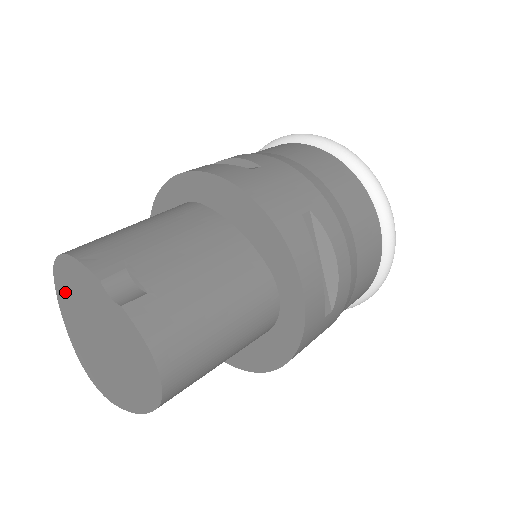
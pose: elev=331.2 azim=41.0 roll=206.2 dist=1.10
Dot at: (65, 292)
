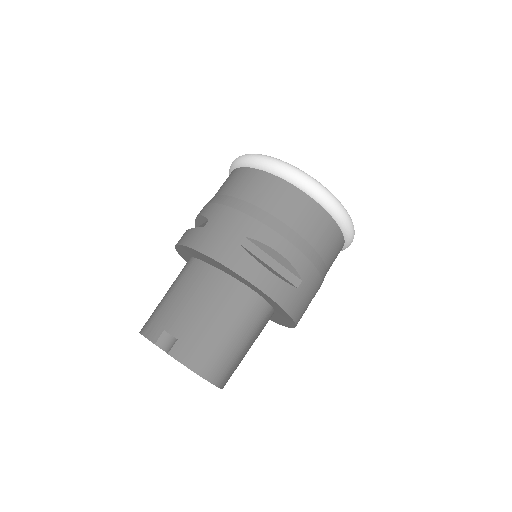
Dot at: occluded
